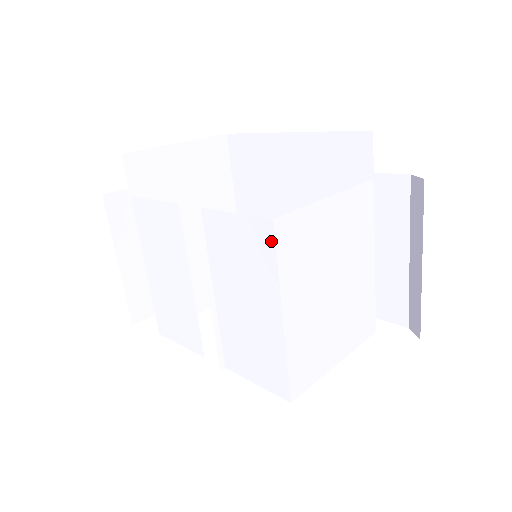
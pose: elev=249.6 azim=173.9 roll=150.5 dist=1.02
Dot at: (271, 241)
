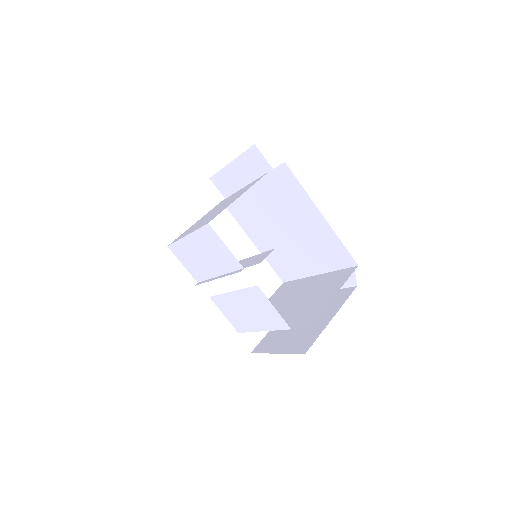
Dot at: (283, 328)
